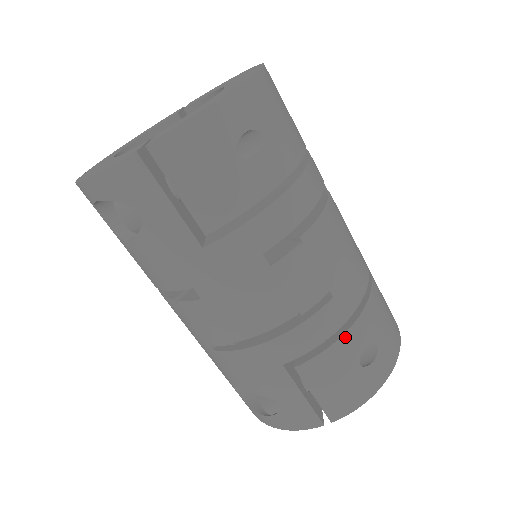
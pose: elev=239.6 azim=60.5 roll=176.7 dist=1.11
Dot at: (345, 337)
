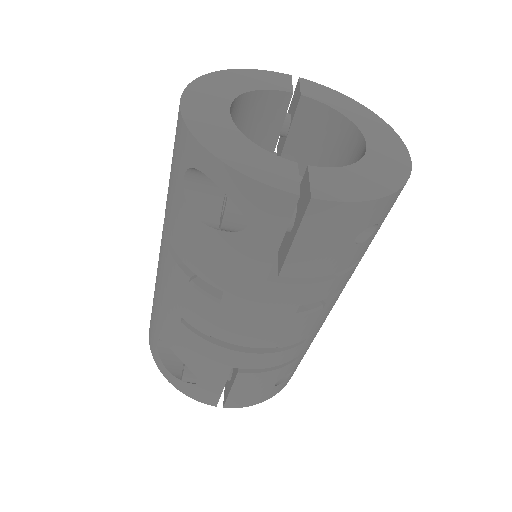
Dot at: (285, 367)
